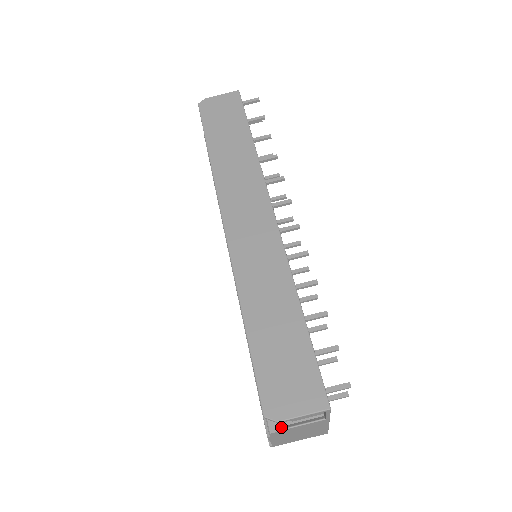
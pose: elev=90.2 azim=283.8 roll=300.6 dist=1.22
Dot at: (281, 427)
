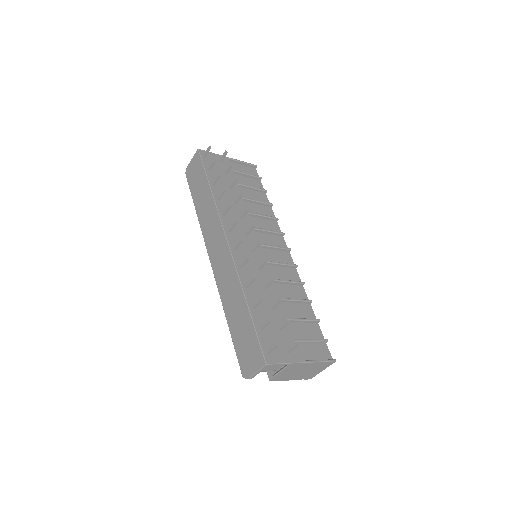
Dot at: (273, 375)
